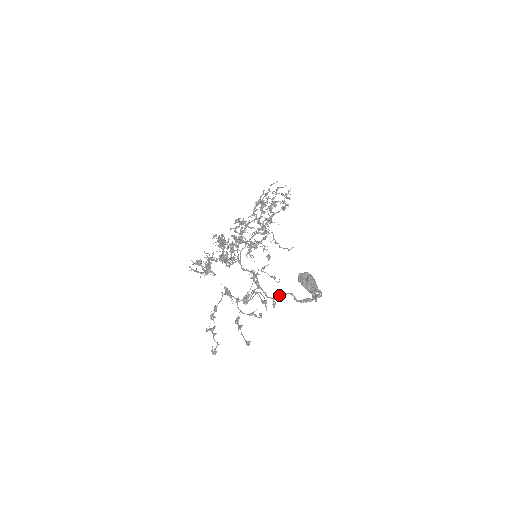
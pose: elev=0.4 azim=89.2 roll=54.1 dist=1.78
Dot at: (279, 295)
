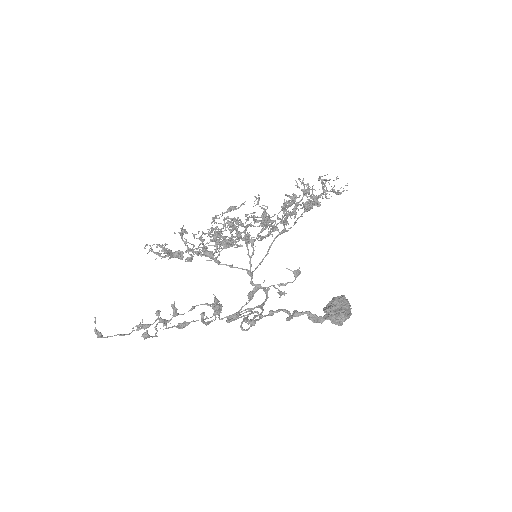
Dot at: (269, 311)
